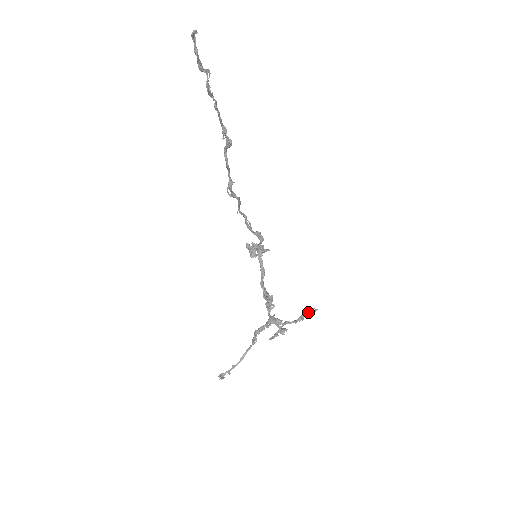
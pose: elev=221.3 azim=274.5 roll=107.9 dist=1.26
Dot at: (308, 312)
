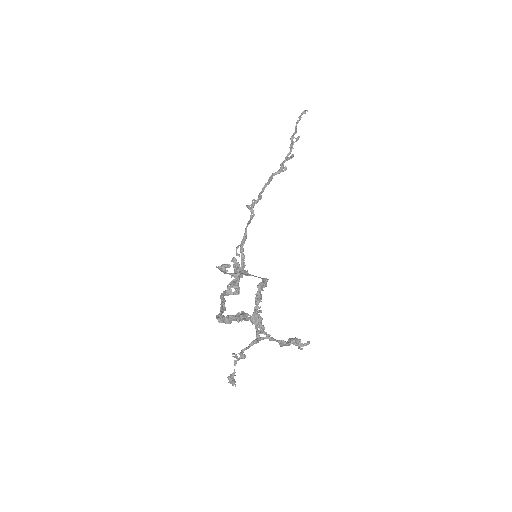
Dot at: (298, 339)
